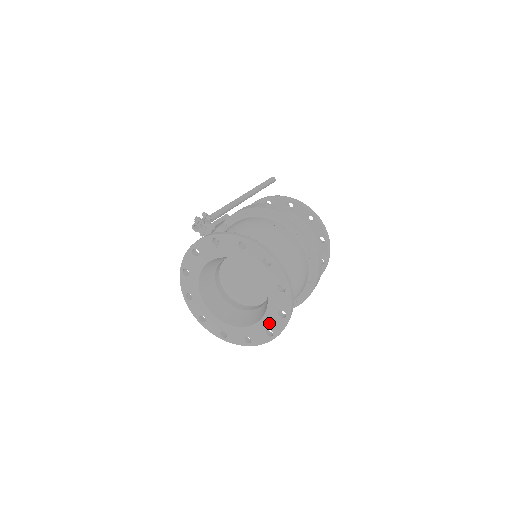
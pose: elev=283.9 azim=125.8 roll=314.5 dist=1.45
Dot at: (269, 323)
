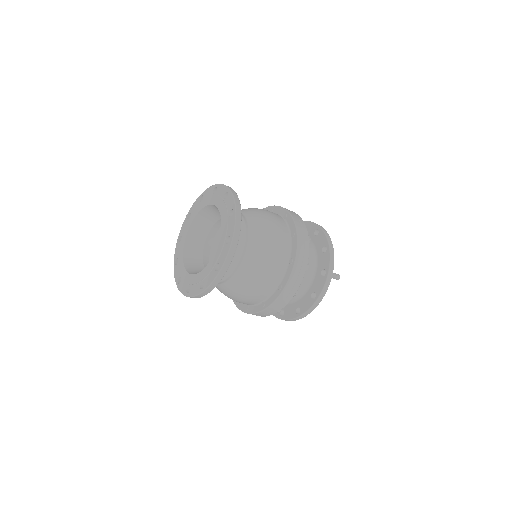
Dot at: (218, 255)
